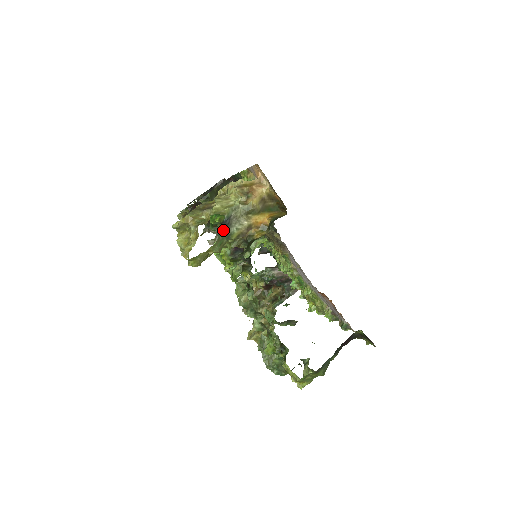
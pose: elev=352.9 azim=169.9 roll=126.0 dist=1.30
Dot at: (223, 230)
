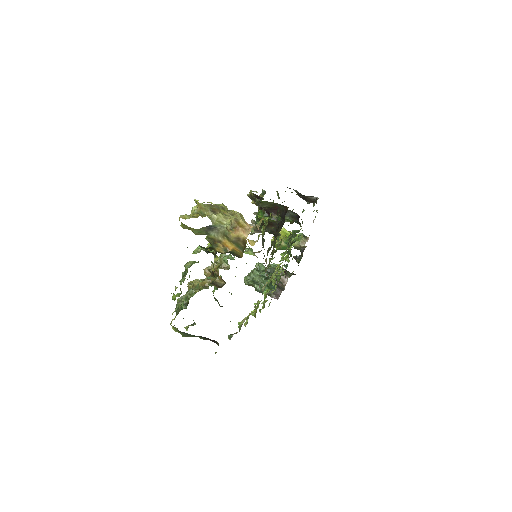
Dot at: (206, 228)
